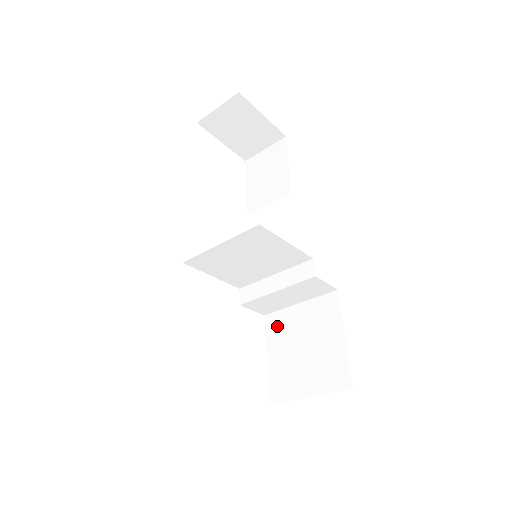
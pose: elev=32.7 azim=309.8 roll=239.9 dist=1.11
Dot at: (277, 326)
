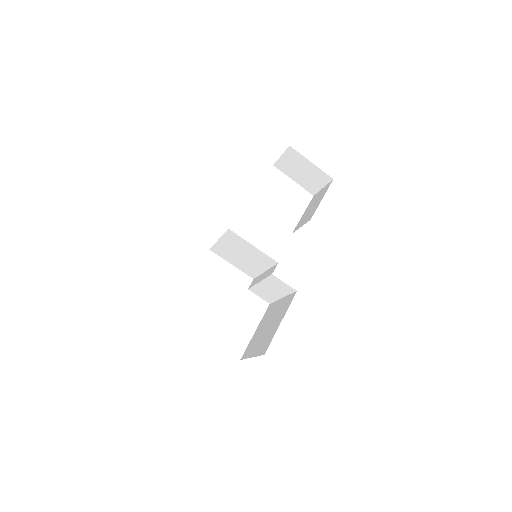
Dot at: (269, 311)
